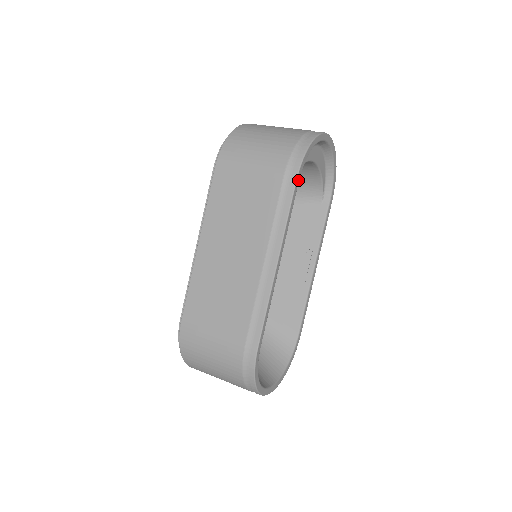
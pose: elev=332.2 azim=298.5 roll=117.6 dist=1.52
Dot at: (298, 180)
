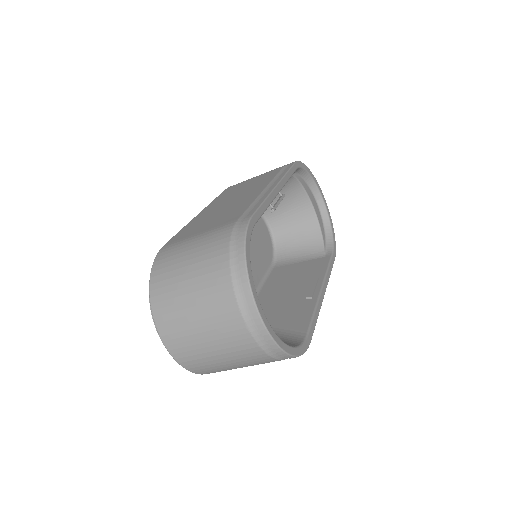
Dot at: (296, 166)
